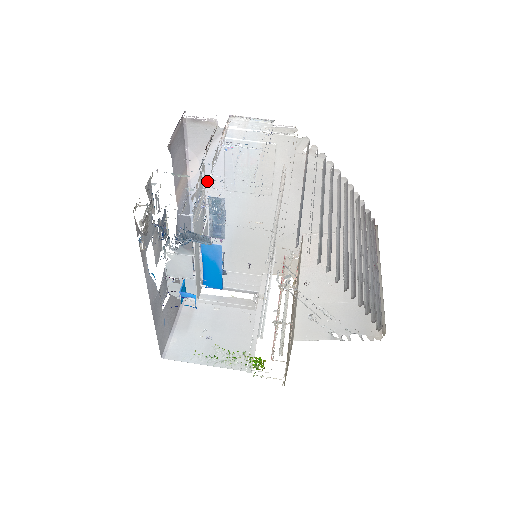
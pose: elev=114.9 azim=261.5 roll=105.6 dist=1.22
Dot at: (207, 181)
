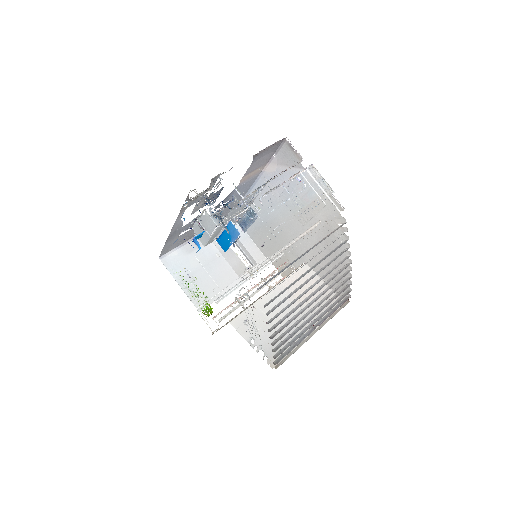
Dot at: occluded
